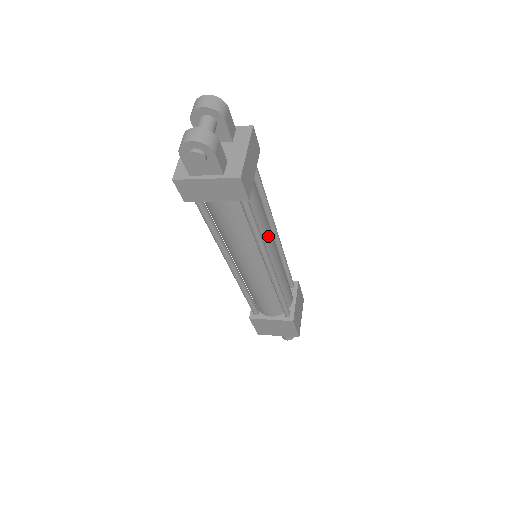
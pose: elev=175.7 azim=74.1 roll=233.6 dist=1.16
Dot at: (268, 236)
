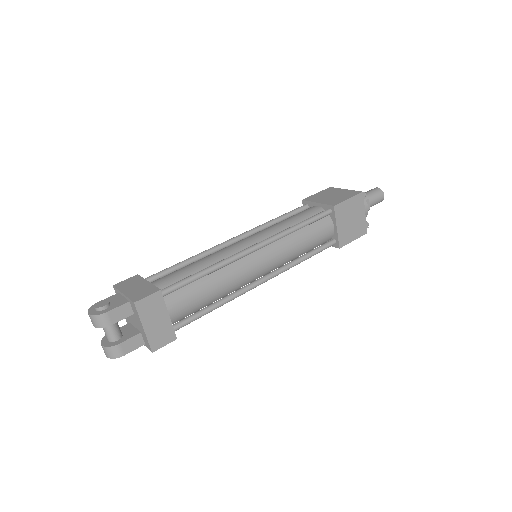
Dot at: (237, 281)
